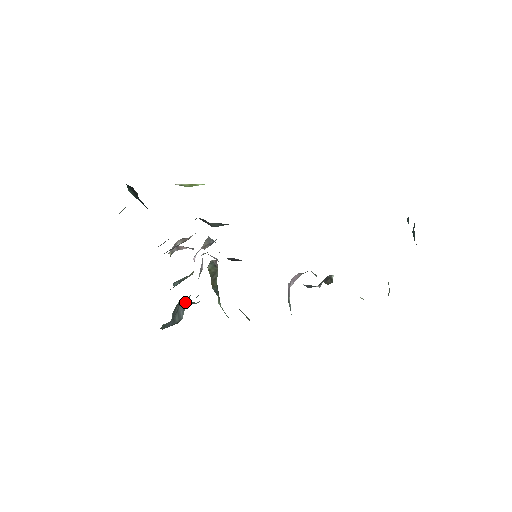
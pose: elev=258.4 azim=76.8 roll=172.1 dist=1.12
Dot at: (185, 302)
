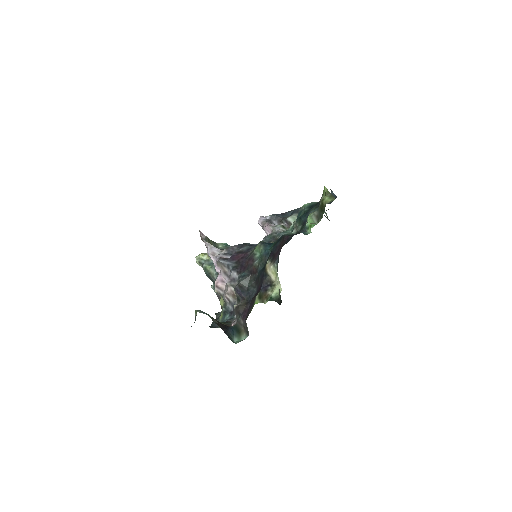
Dot at: occluded
